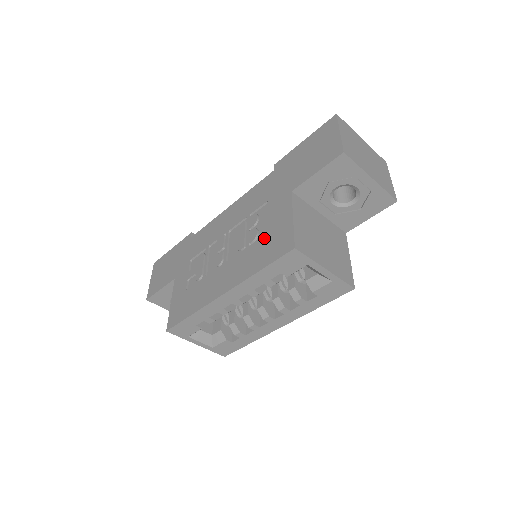
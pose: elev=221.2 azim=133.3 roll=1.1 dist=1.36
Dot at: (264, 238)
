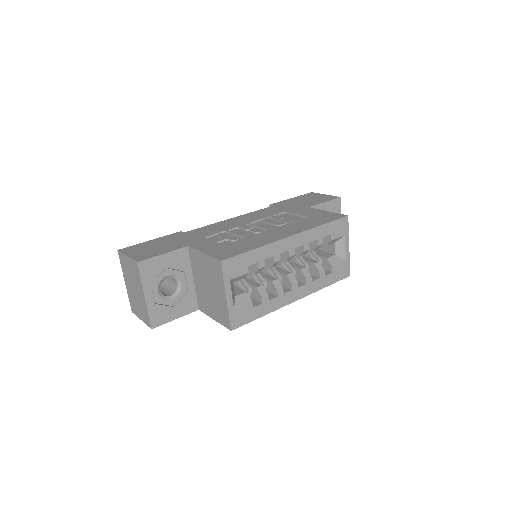
Dot at: (307, 218)
